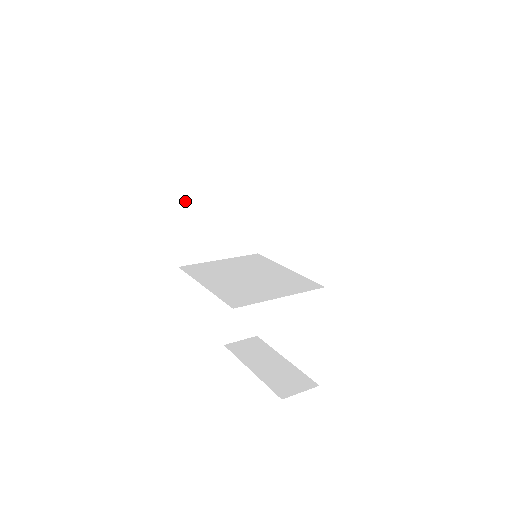
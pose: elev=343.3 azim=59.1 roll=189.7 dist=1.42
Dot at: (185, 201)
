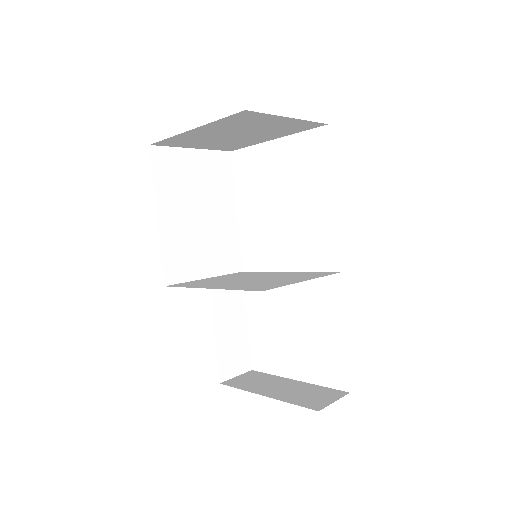
Dot at: (166, 209)
